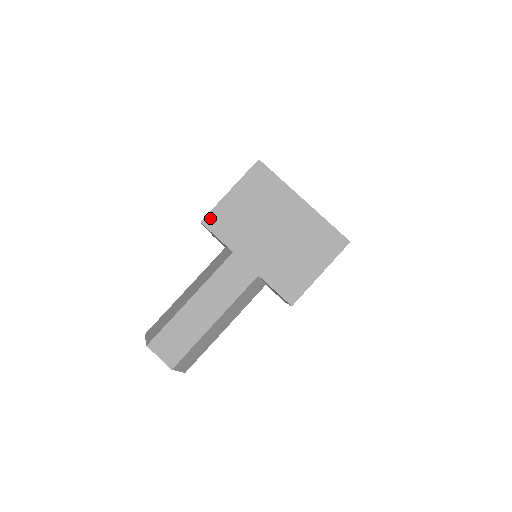
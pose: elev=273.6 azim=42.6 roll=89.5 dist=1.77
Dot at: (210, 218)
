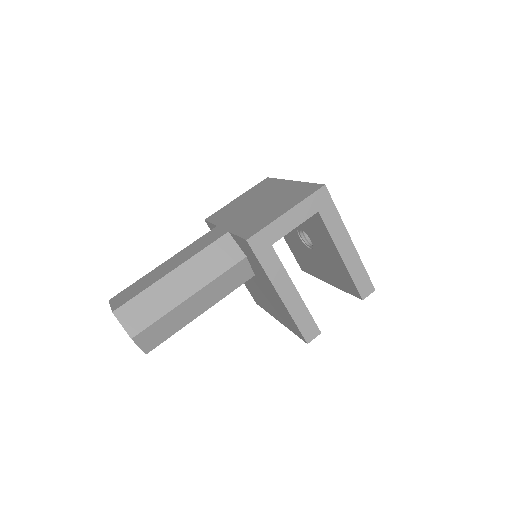
Dot at: (213, 215)
